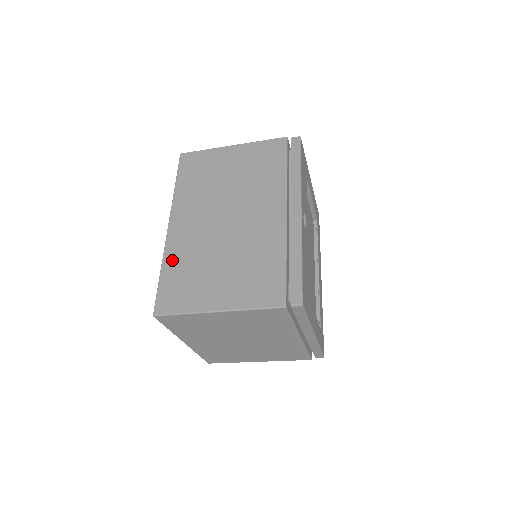
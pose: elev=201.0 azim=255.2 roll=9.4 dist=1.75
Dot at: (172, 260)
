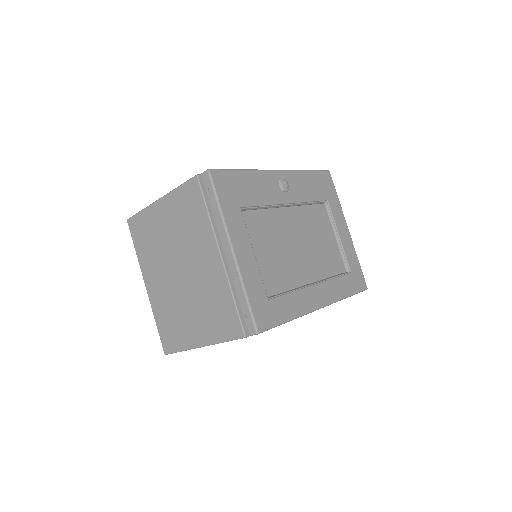
Dot at: occluded
